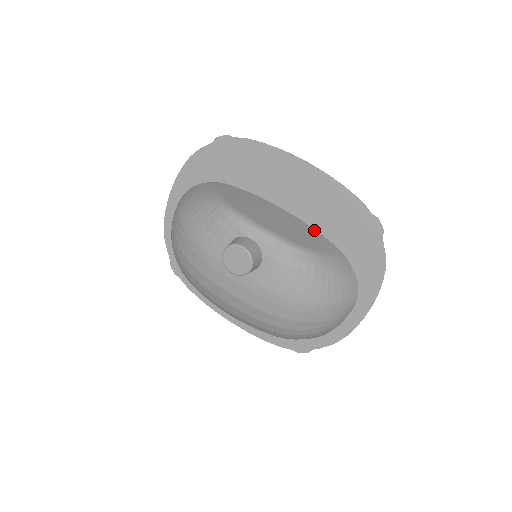
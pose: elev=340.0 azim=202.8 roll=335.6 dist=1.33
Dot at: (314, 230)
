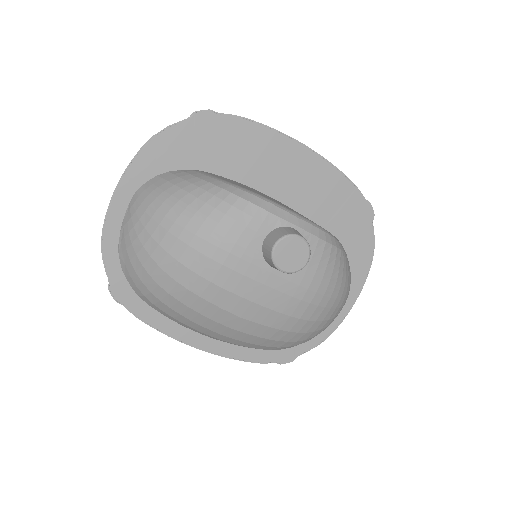
Dot at: occluded
